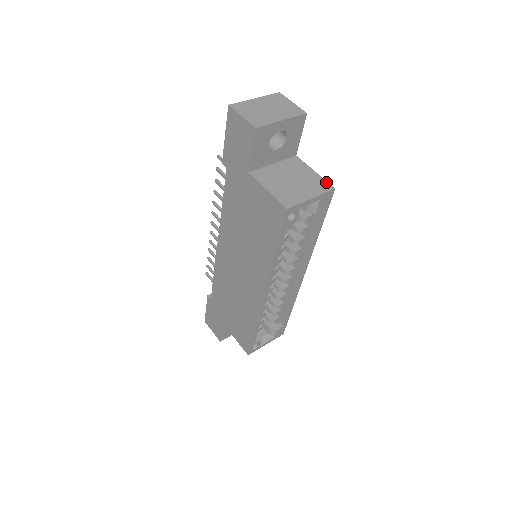
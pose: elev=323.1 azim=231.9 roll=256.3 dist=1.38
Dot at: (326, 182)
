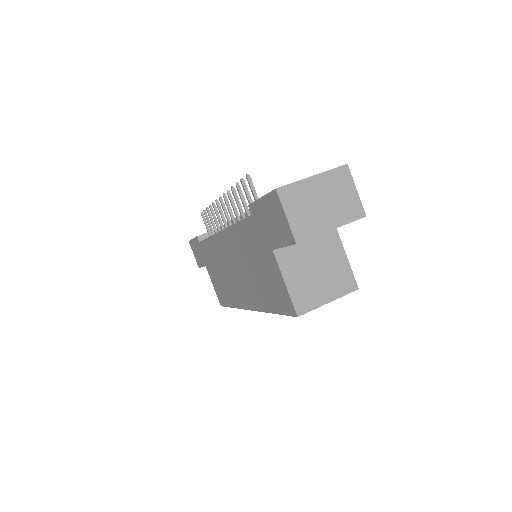
Dot at: (353, 277)
